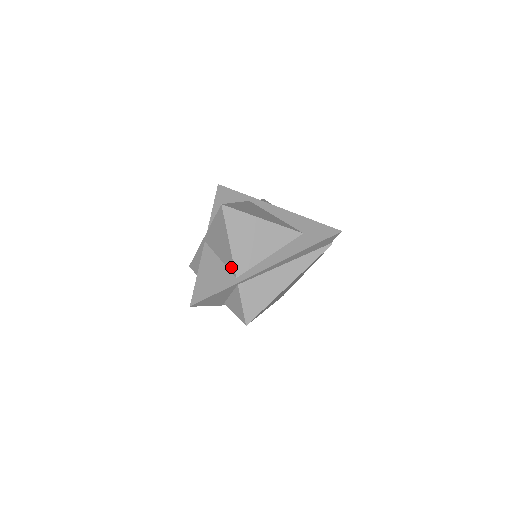
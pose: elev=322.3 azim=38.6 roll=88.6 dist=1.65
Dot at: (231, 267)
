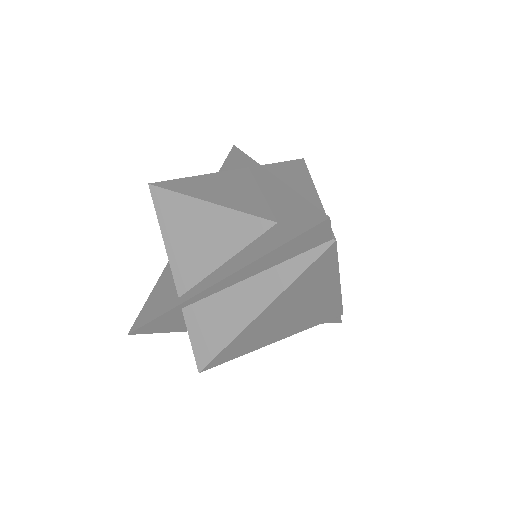
Dot at: occluded
